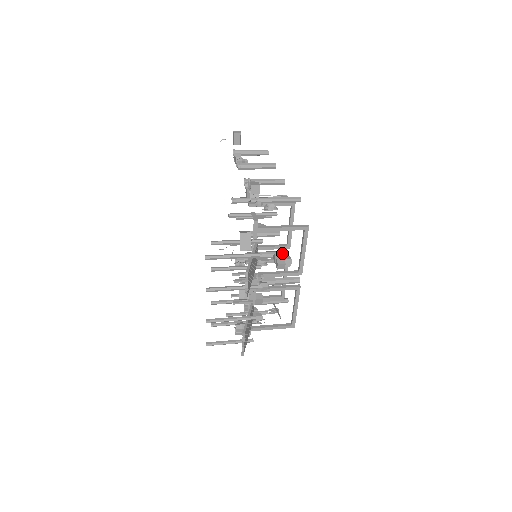
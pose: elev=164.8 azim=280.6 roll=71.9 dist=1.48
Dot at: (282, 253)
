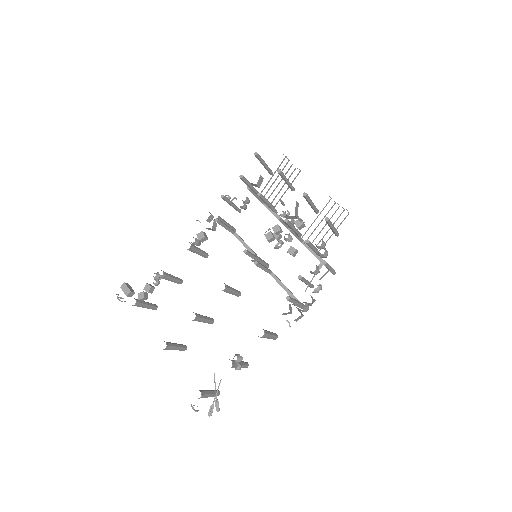
Dot at: occluded
